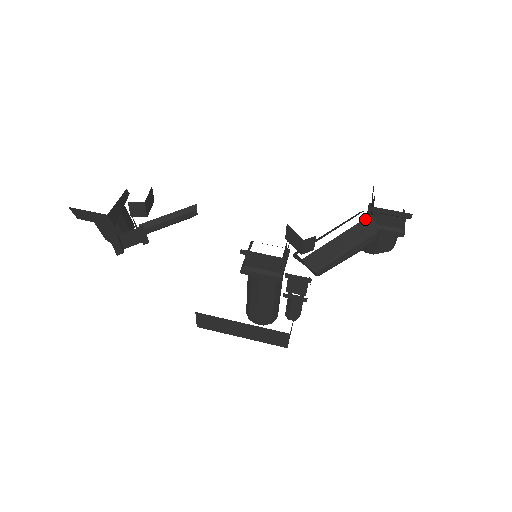
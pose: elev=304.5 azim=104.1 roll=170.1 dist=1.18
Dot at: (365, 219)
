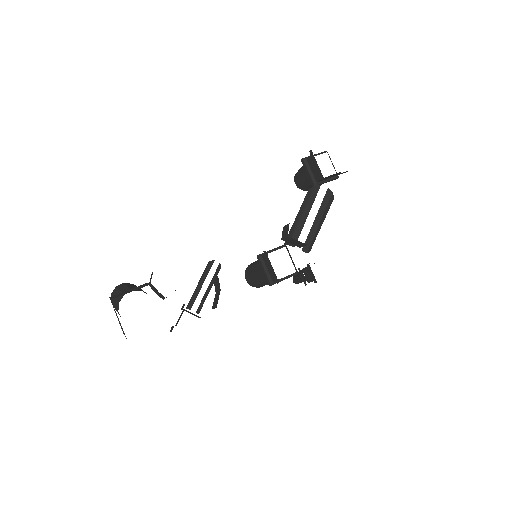
Dot at: (326, 194)
